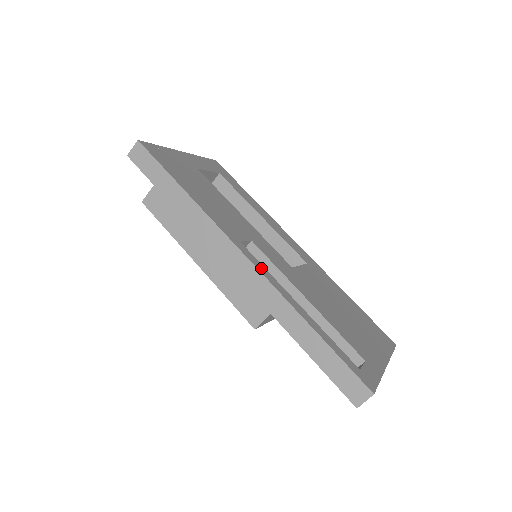
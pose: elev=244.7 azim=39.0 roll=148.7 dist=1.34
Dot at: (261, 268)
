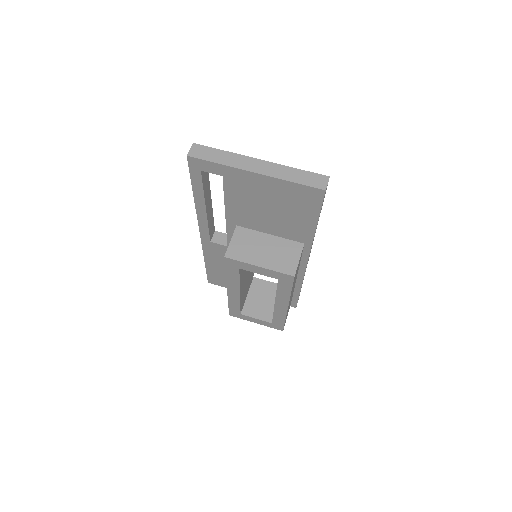
Dot at: occluded
